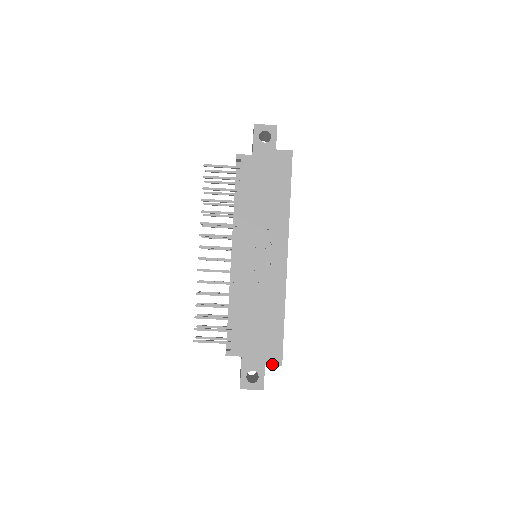
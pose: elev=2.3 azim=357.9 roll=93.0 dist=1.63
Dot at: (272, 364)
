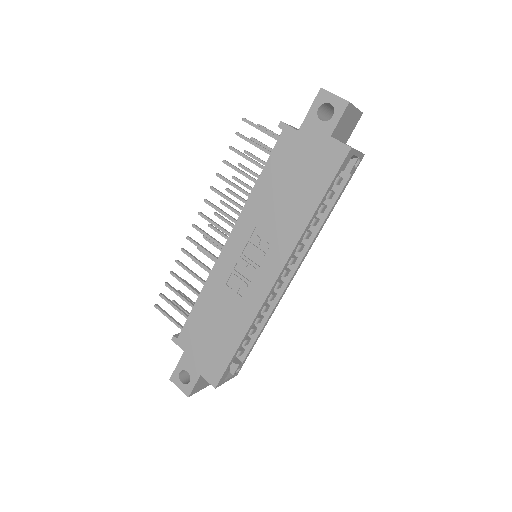
Dot at: (207, 380)
